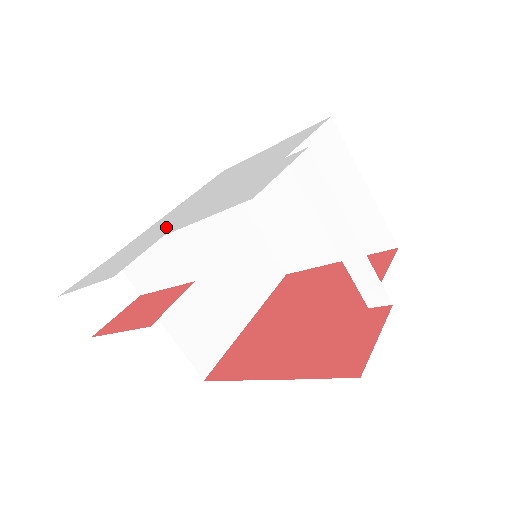
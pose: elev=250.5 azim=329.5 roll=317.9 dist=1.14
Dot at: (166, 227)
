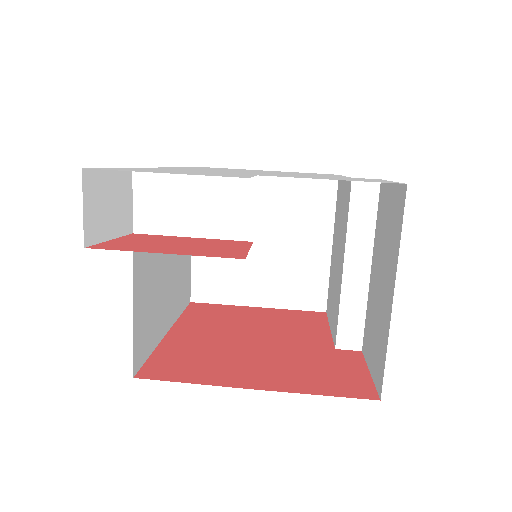
Dot at: (228, 172)
